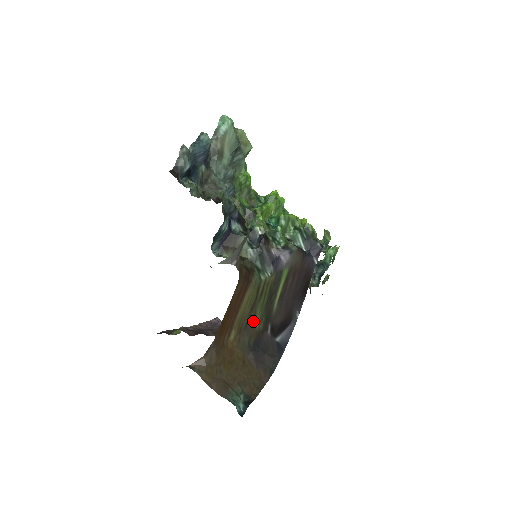
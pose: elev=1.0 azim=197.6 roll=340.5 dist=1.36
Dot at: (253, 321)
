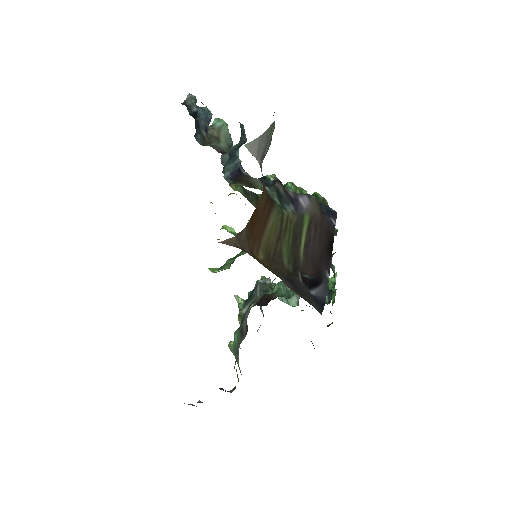
Dot at: (280, 257)
